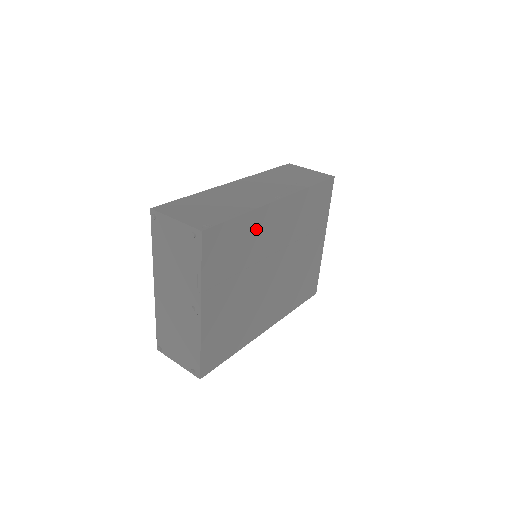
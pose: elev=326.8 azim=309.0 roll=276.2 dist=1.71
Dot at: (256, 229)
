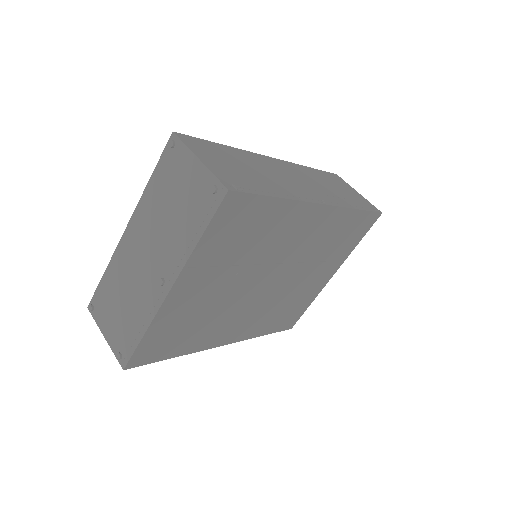
Dot at: (283, 224)
